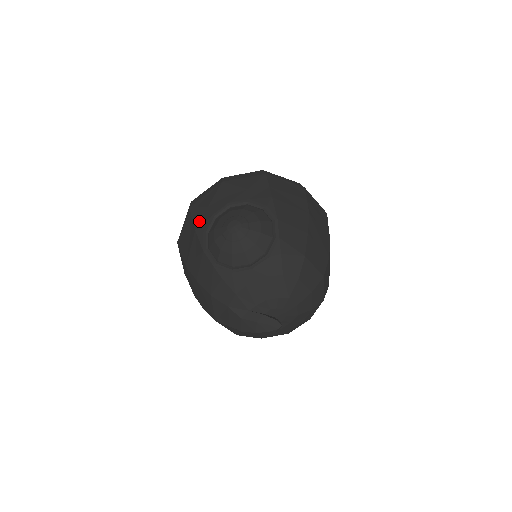
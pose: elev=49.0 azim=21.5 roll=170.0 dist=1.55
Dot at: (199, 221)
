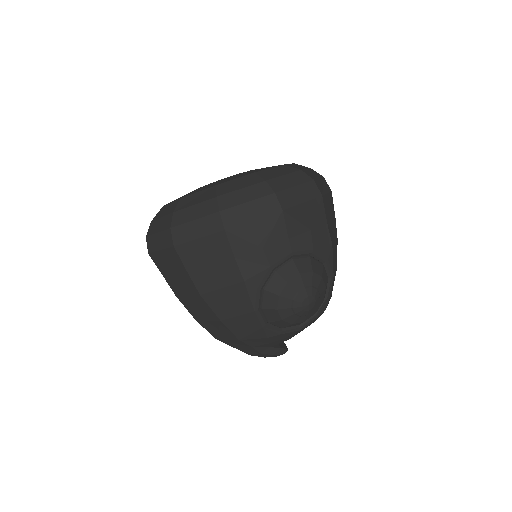
Dot at: (249, 267)
